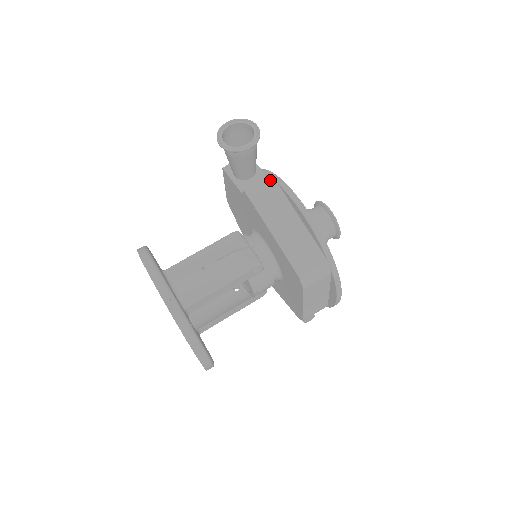
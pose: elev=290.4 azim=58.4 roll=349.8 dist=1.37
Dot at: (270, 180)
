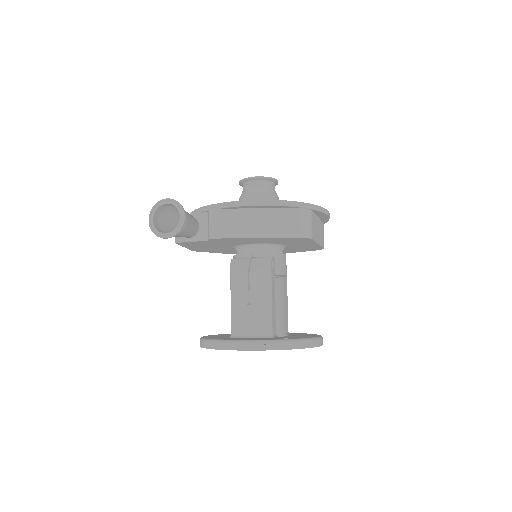
Dot at: (213, 213)
